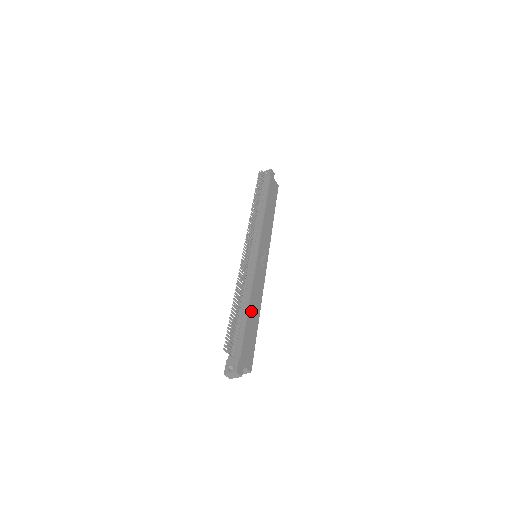
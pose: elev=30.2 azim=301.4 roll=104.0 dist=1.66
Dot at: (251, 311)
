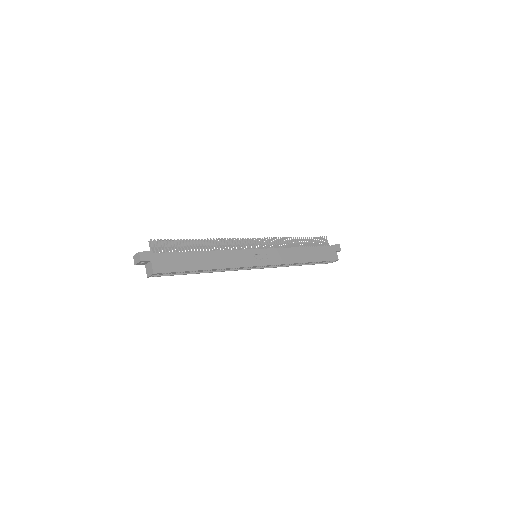
Dot at: (203, 256)
